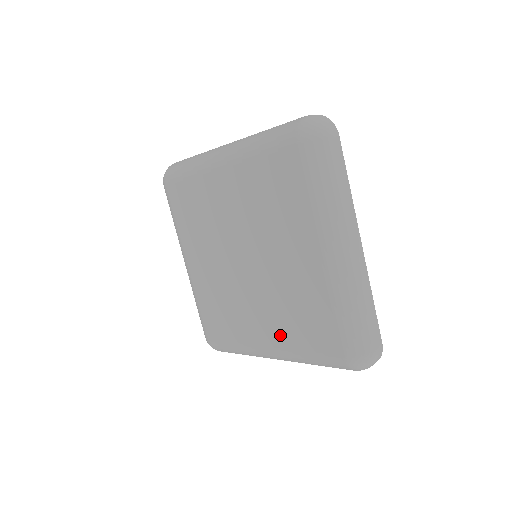
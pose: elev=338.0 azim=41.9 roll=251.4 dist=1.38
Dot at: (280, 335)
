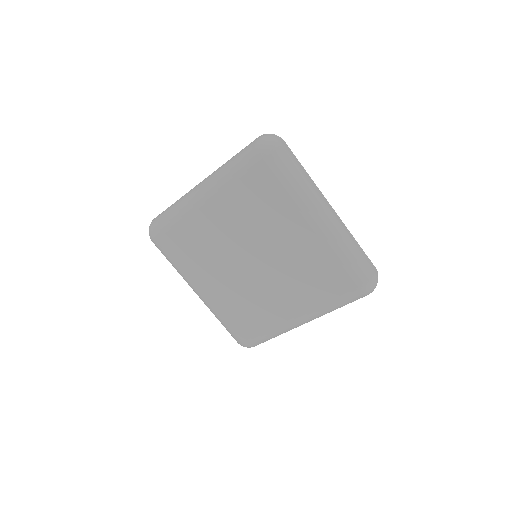
Dot at: (303, 302)
